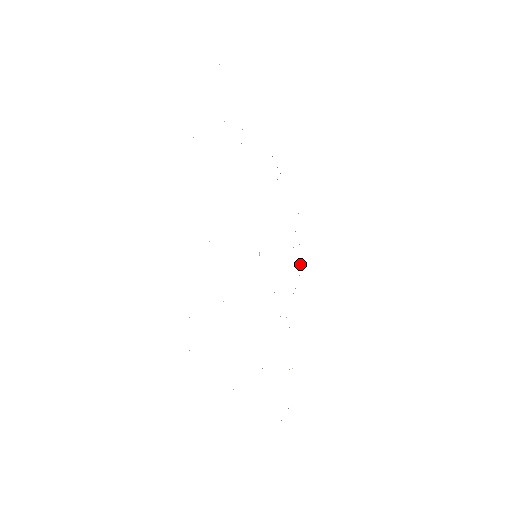
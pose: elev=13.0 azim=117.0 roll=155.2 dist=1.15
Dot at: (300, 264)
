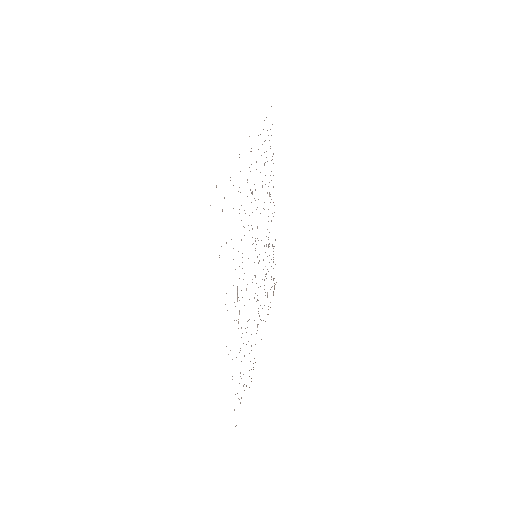
Dot at: occluded
